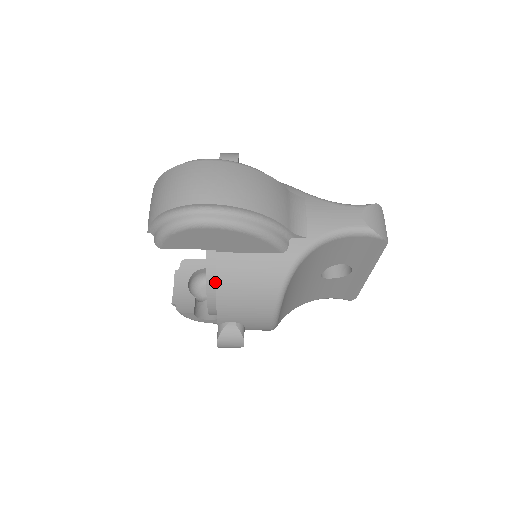
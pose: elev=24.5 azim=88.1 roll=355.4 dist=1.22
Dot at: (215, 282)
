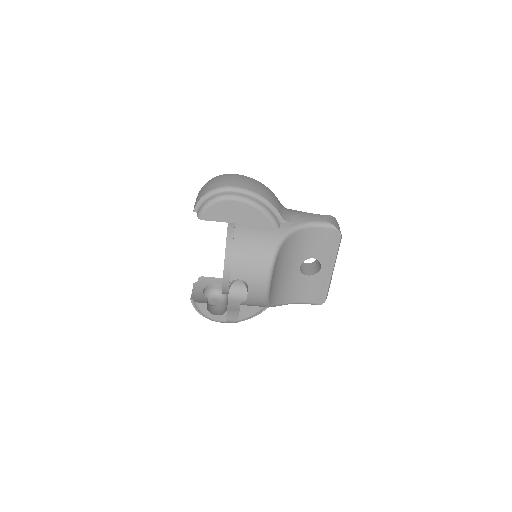
Dot at: (231, 250)
